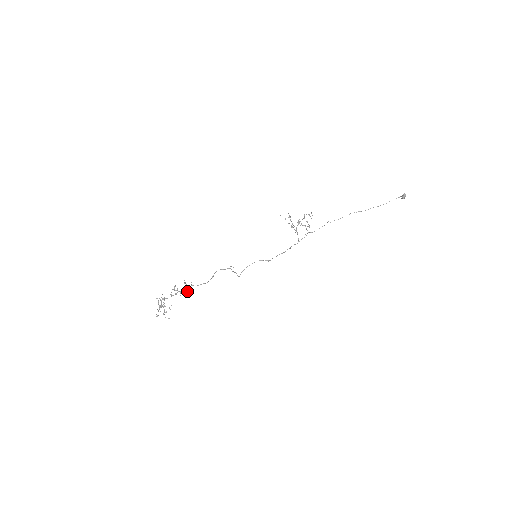
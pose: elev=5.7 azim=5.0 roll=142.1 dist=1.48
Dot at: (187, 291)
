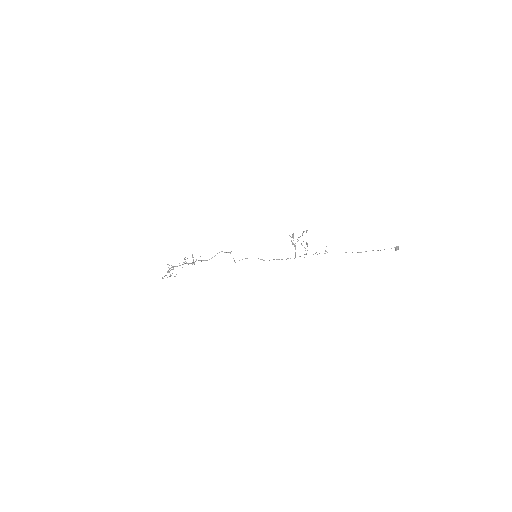
Dot at: (192, 264)
